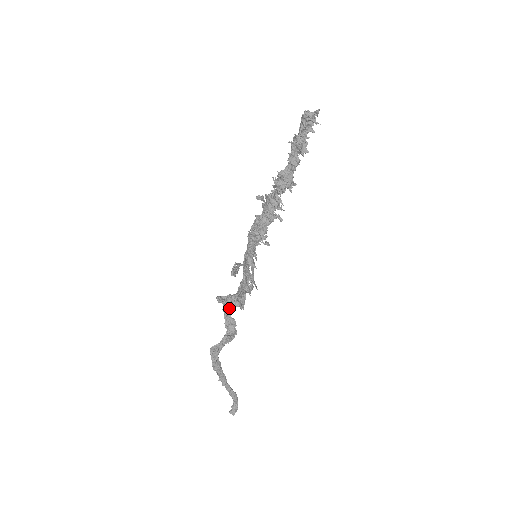
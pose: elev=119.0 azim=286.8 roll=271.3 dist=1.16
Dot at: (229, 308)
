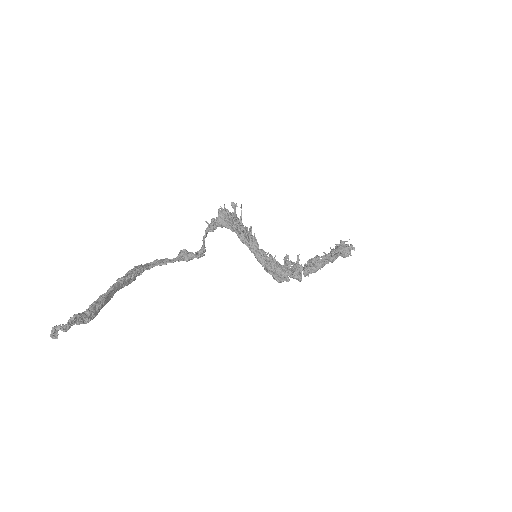
Dot at: (203, 252)
